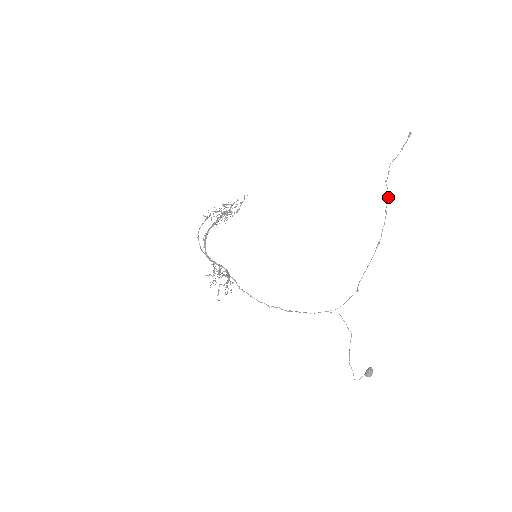
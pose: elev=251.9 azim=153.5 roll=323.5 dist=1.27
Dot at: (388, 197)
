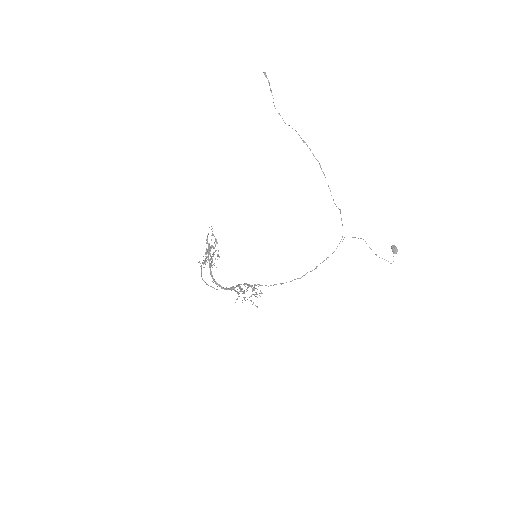
Dot at: (295, 130)
